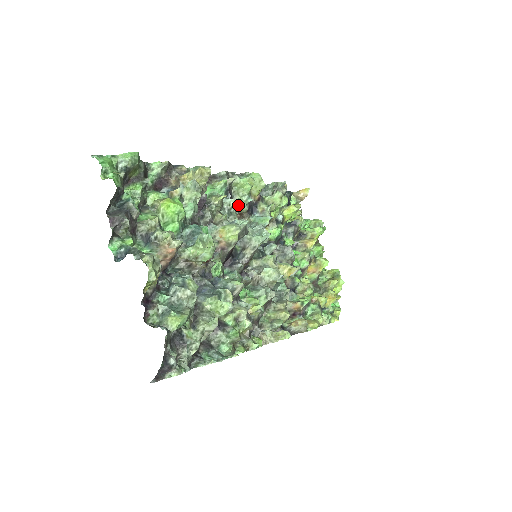
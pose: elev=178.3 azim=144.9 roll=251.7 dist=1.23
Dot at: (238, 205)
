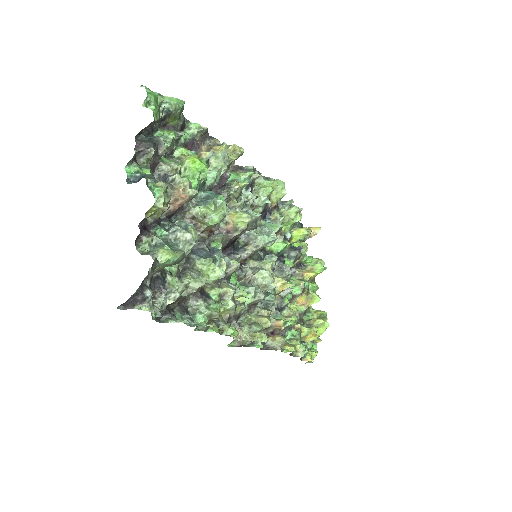
Dot at: (254, 203)
